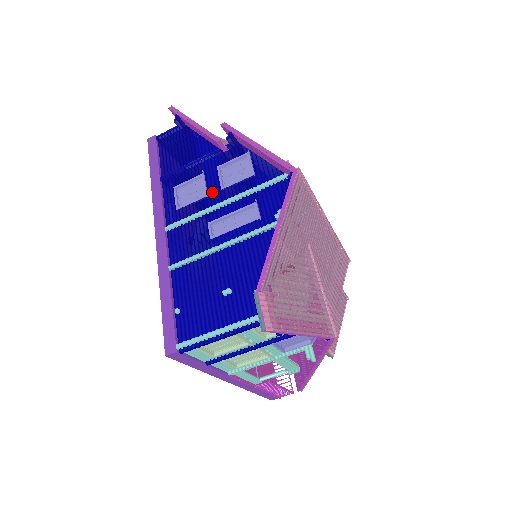
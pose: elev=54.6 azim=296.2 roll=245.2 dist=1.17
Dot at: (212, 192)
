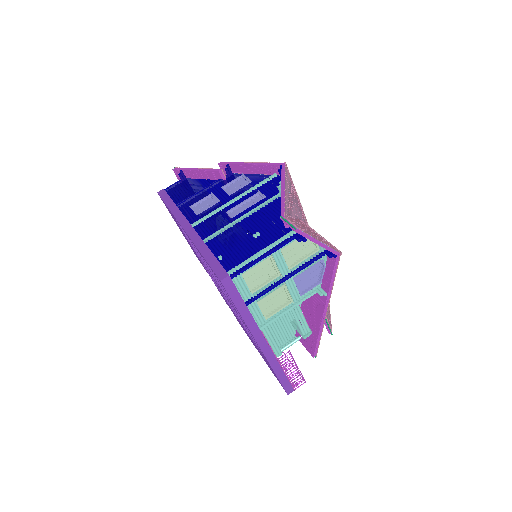
Dot at: (222, 199)
